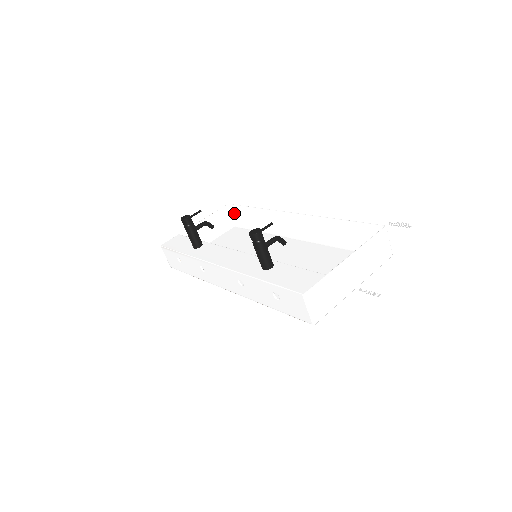
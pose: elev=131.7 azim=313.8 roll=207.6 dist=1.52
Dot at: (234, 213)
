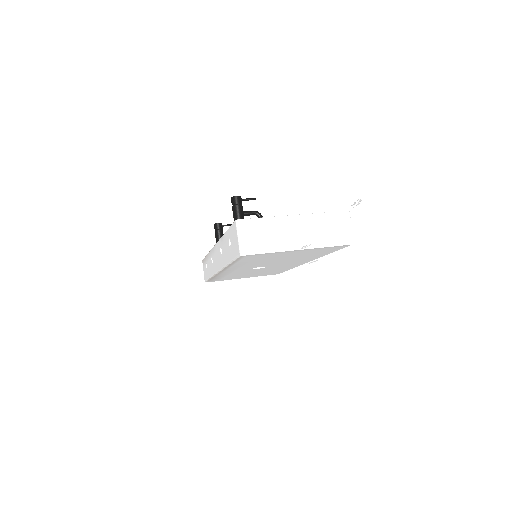
Dot at: occluded
